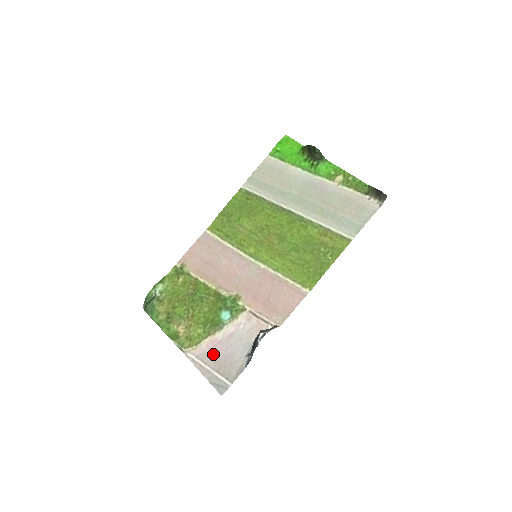
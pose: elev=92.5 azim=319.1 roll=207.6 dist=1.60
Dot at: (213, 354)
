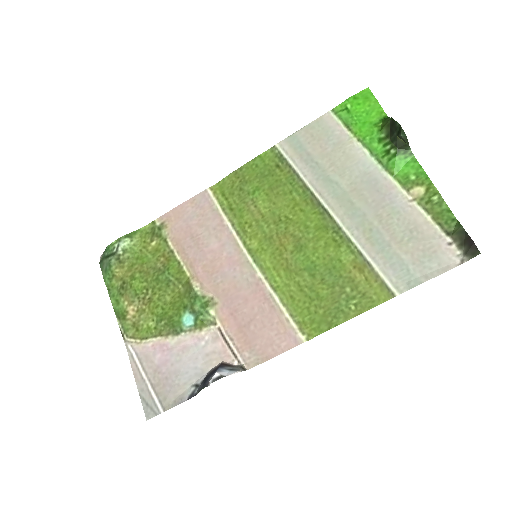
Dot at: (156, 361)
